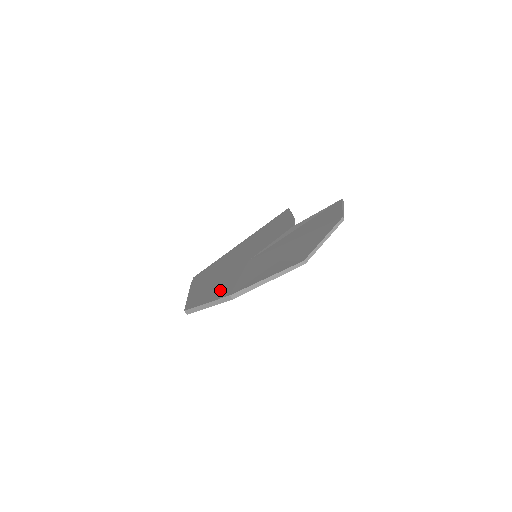
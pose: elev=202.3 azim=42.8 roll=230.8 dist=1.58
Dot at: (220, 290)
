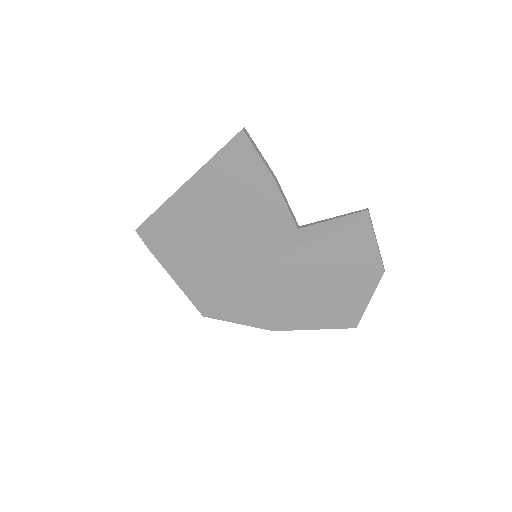
Dot at: (246, 311)
